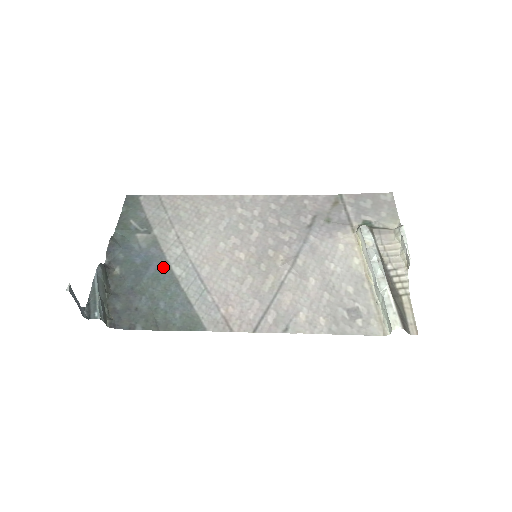
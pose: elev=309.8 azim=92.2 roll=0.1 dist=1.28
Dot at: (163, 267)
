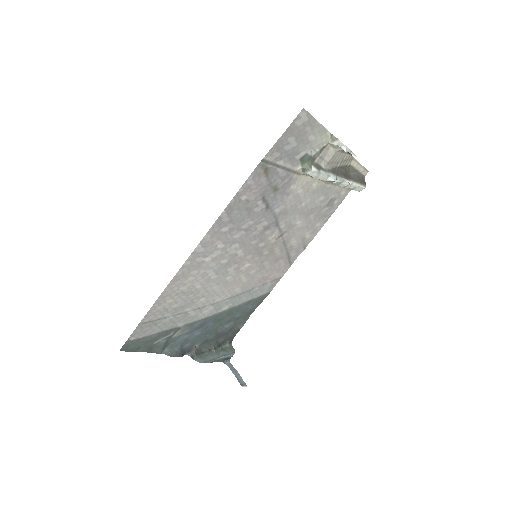
Dot at: (215, 318)
